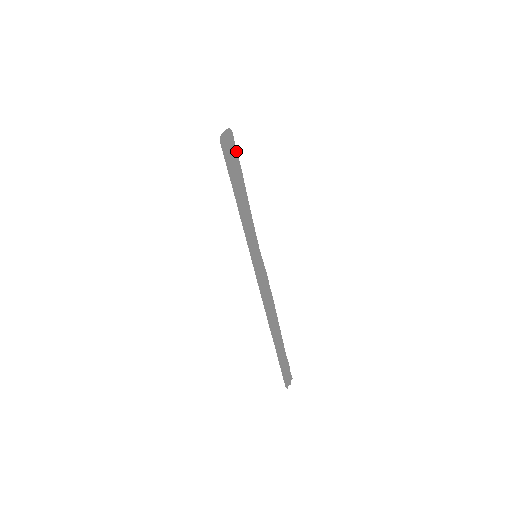
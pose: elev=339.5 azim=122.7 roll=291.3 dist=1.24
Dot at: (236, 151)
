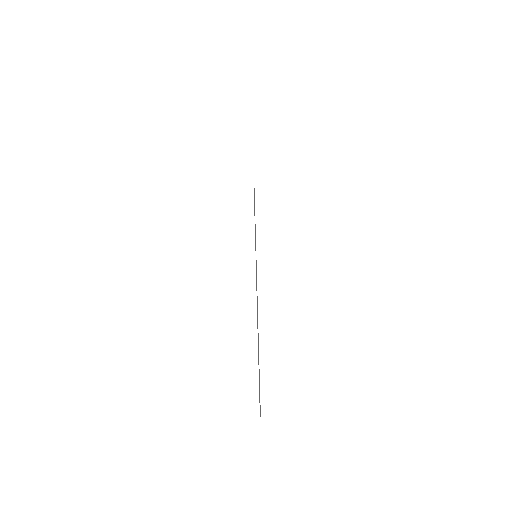
Dot at: occluded
